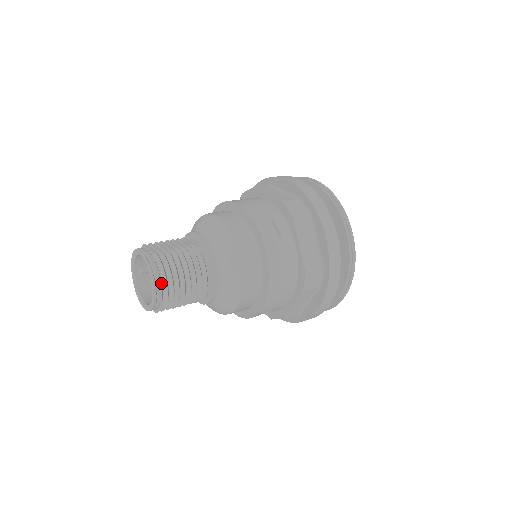
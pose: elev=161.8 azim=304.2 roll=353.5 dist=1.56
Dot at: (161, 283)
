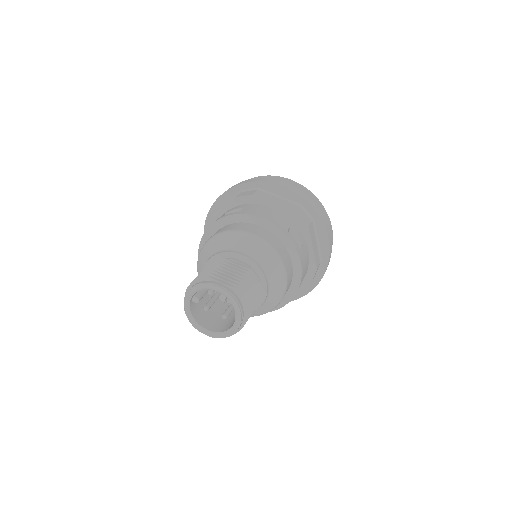
Dot at: (244, 313)
